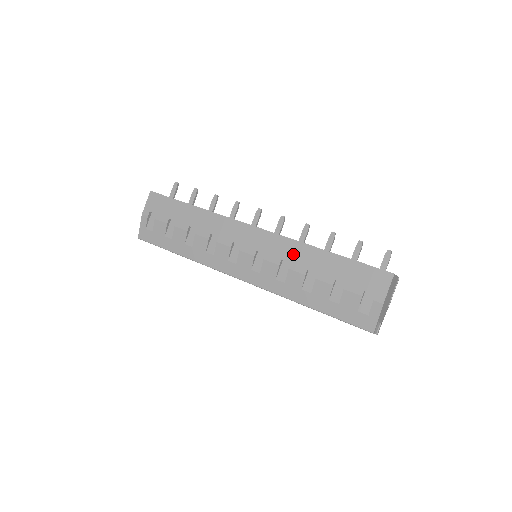
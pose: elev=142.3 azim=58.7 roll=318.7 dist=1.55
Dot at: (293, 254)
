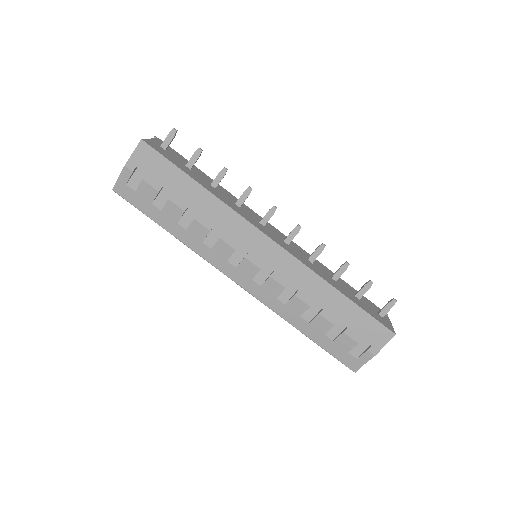
Dot at: (304, 283)
